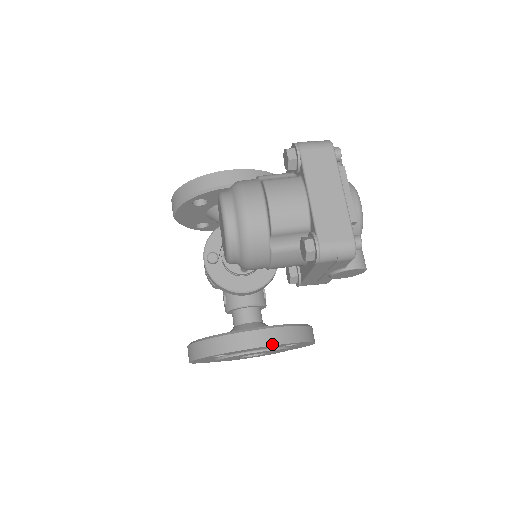
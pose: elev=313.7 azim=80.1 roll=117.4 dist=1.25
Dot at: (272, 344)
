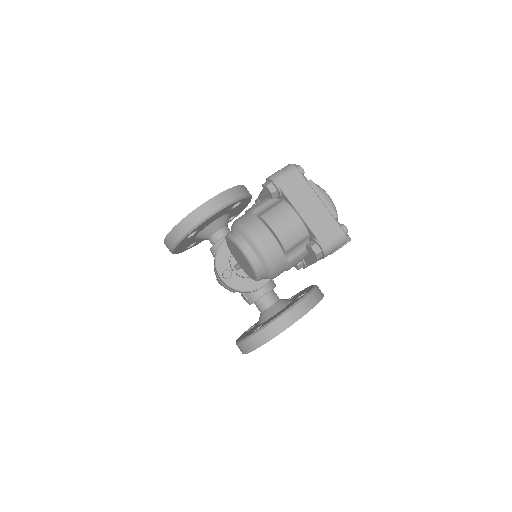
Dot at: (303, 315)
